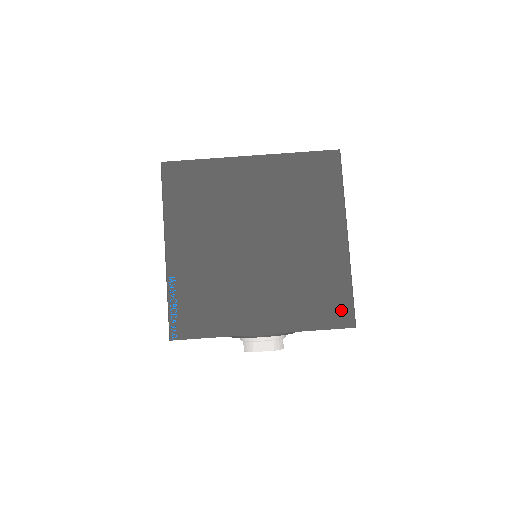
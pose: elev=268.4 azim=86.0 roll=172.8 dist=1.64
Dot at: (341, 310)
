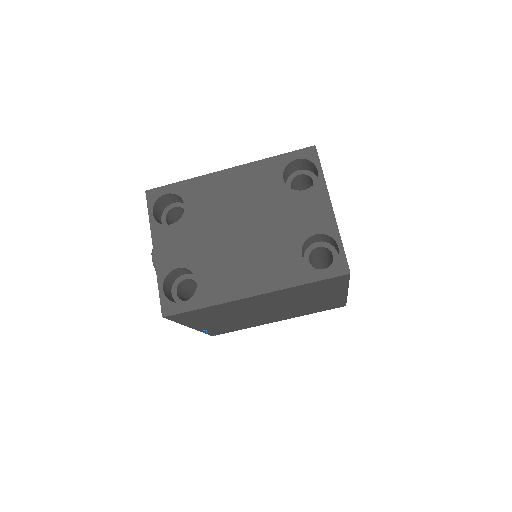
Dot at: (336, 306)
